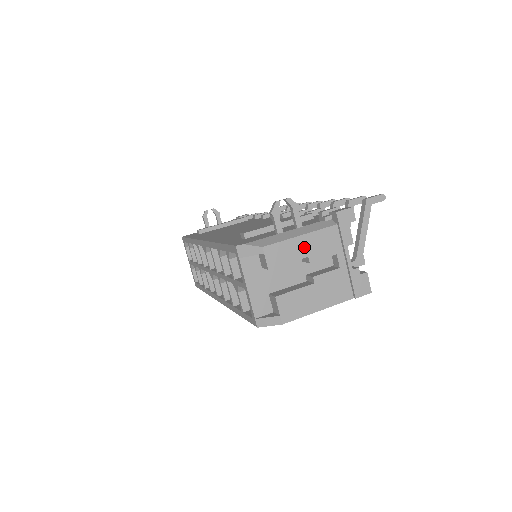
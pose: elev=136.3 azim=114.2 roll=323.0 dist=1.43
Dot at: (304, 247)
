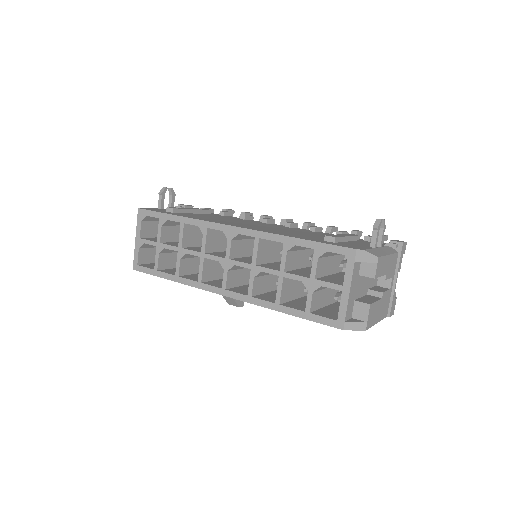
Dot at: (387, 265)
